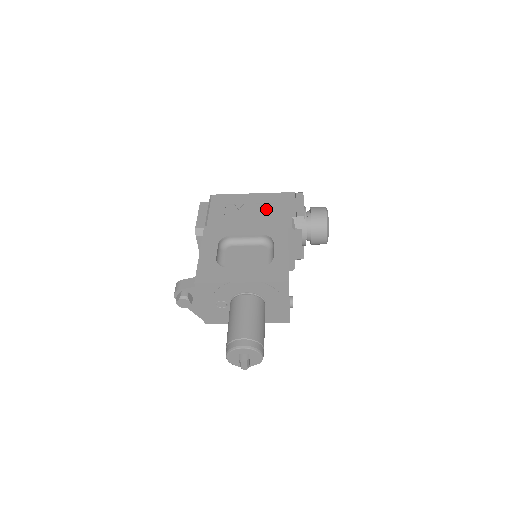
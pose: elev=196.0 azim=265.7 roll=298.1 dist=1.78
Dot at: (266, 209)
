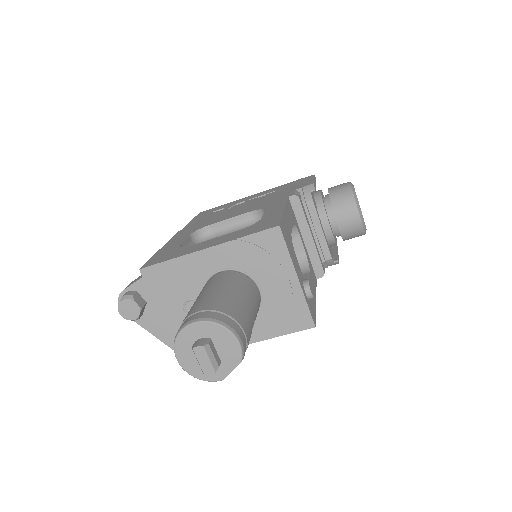
Dot at: (263, 198)
